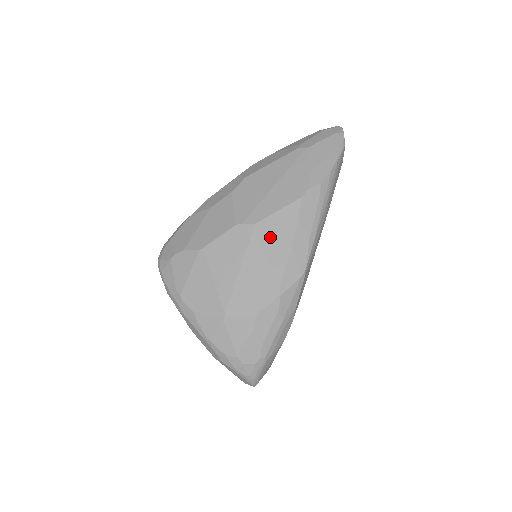
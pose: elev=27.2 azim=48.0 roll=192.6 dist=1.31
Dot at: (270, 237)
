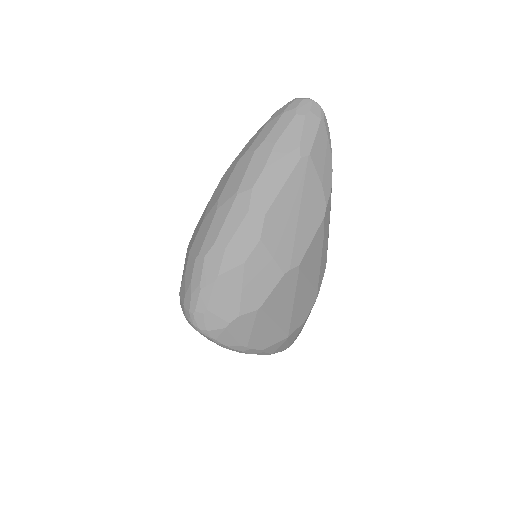
Dot at: (309, 265)
